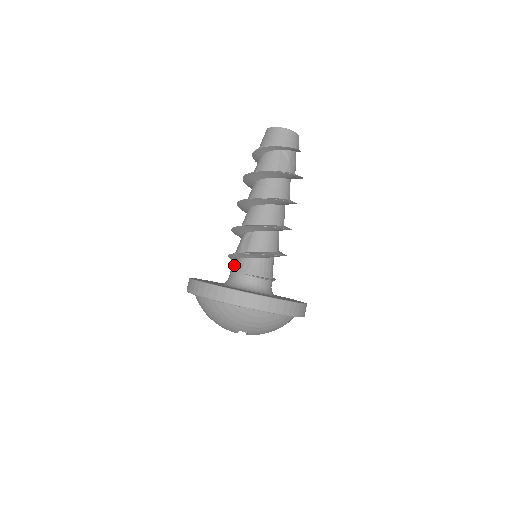
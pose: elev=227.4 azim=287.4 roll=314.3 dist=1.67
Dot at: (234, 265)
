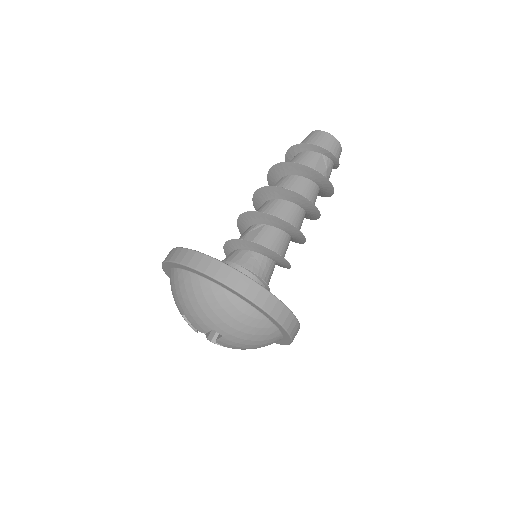
Dot at: (229, 255)
